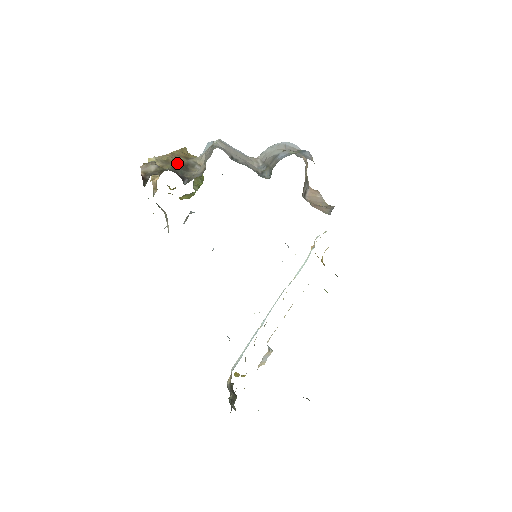
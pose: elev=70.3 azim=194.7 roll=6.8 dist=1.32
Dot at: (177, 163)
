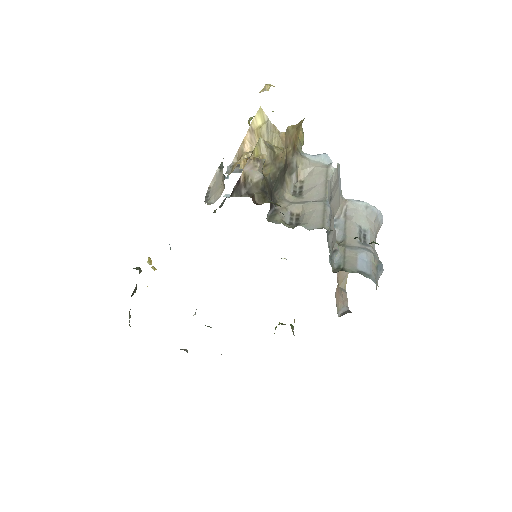
Dot at: (282, 168)
